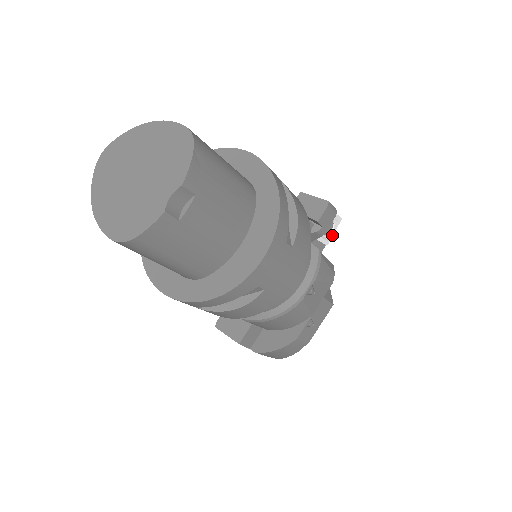
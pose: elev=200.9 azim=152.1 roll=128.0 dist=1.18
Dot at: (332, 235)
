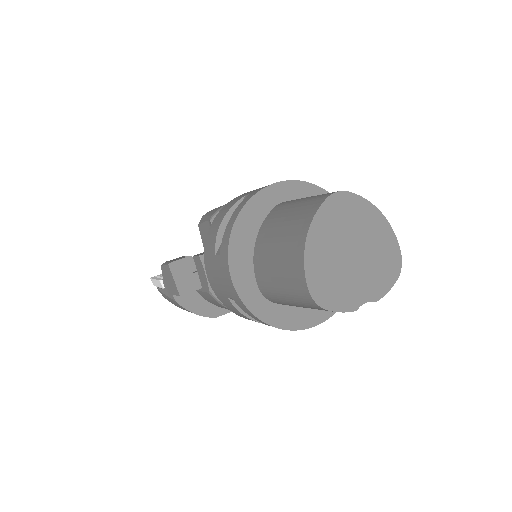
Dot at: occluded
